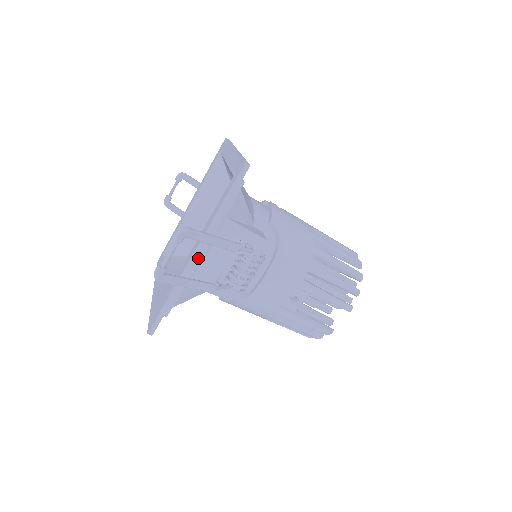
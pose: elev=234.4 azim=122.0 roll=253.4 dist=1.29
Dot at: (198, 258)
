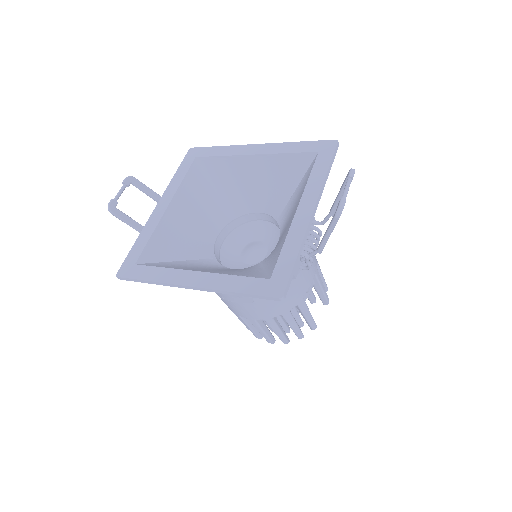
Dot at: occluded
